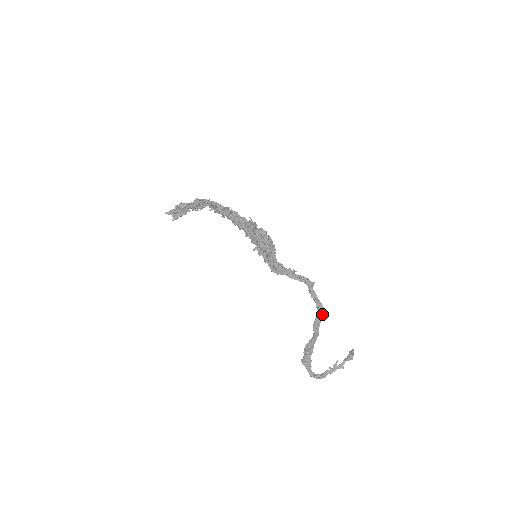
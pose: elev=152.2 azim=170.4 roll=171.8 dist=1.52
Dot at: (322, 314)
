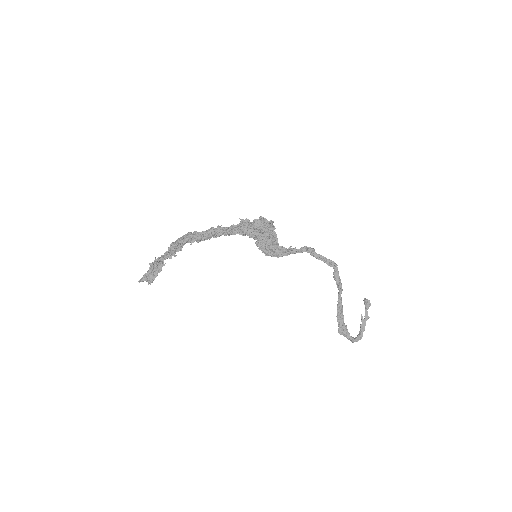
Dot at: (336, 267)
